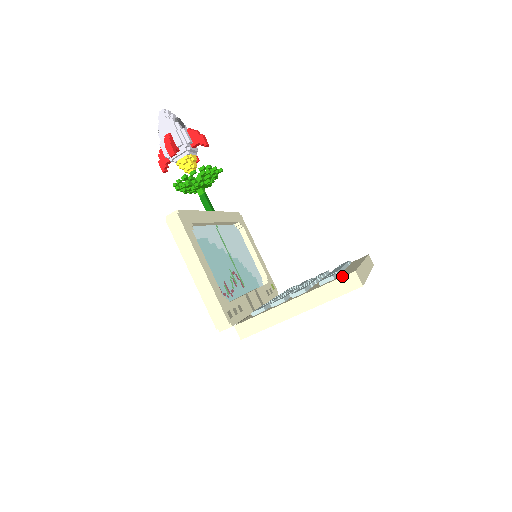
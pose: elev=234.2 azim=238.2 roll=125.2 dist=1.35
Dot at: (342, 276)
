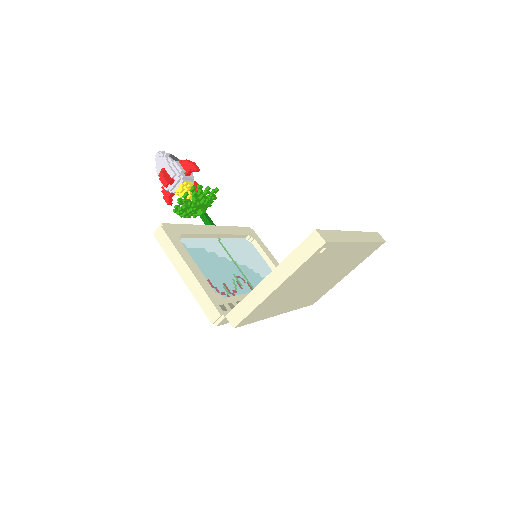
Dot at: (306, 239)
